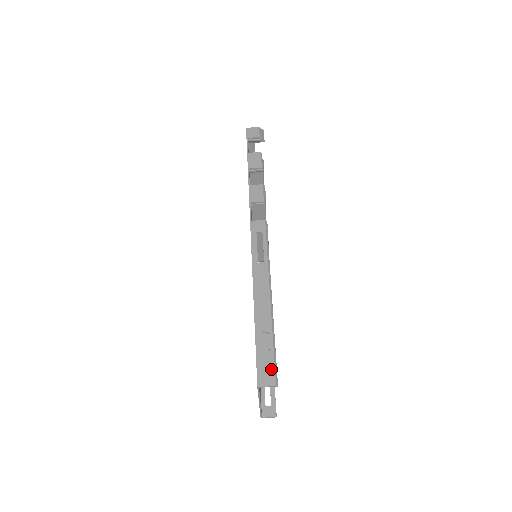
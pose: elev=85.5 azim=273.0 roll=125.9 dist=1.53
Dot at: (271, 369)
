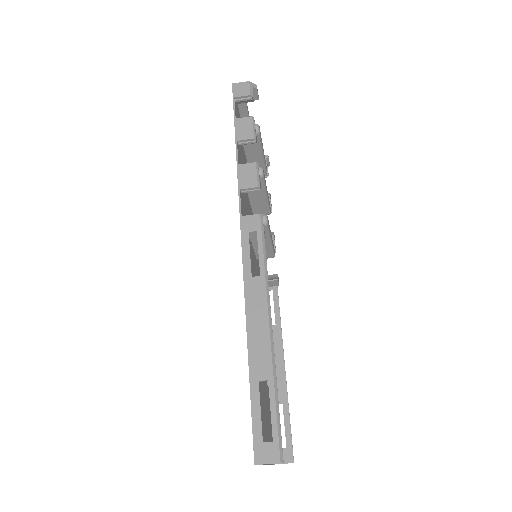
Dot at: (273, 437)
